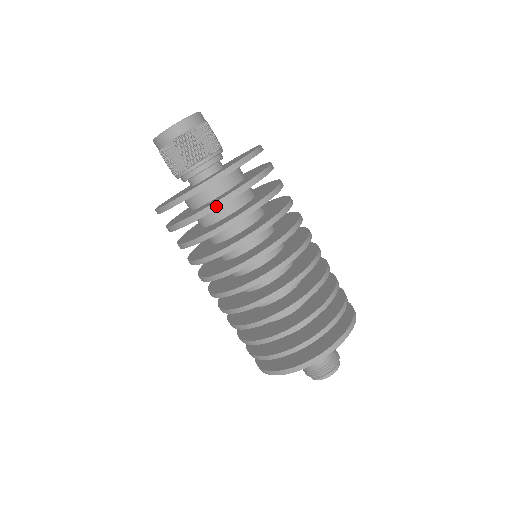
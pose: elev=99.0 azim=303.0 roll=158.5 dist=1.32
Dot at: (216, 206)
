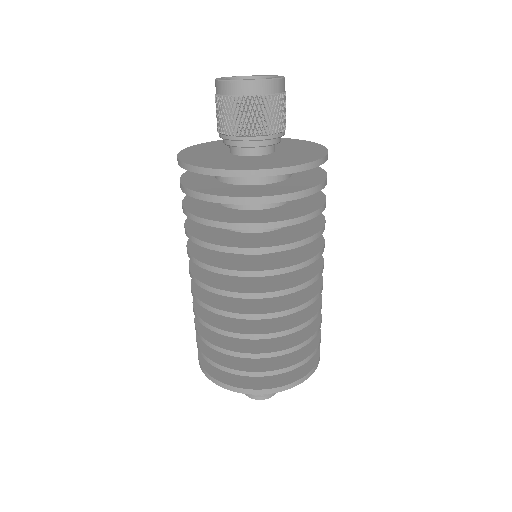
Dot at: (238, 201)
